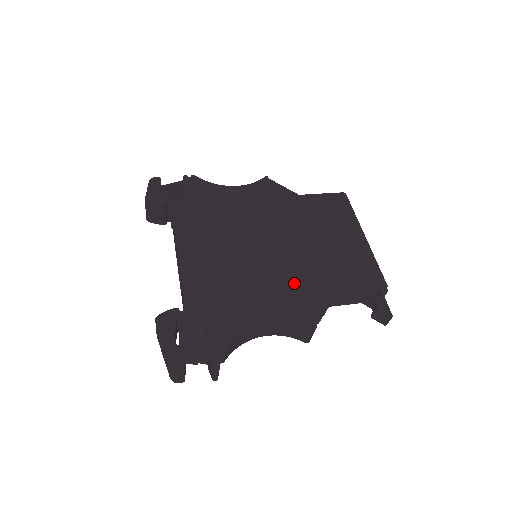
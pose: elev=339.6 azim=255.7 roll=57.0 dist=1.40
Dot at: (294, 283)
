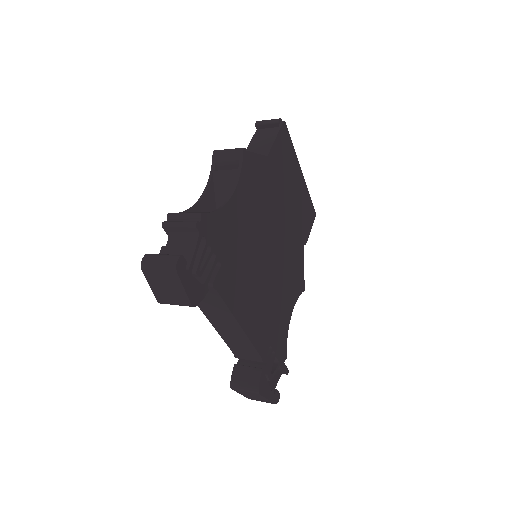
Dot at: (291, 267)
